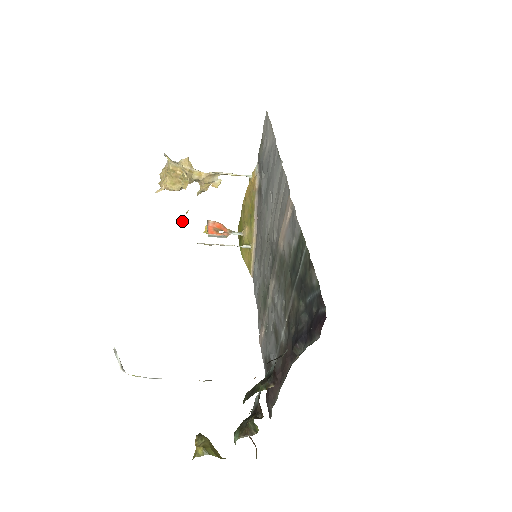
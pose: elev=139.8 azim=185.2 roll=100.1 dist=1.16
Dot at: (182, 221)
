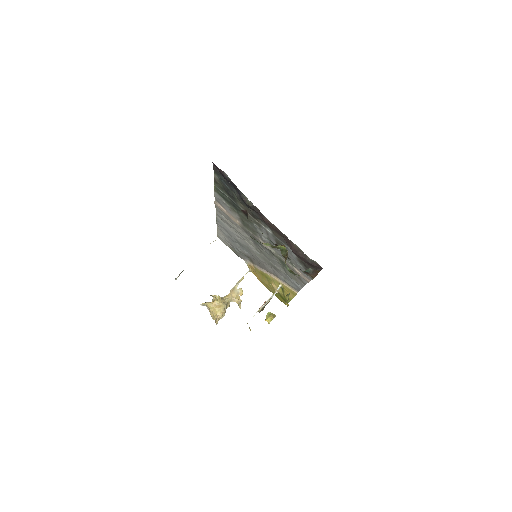
Dot at: occluded
